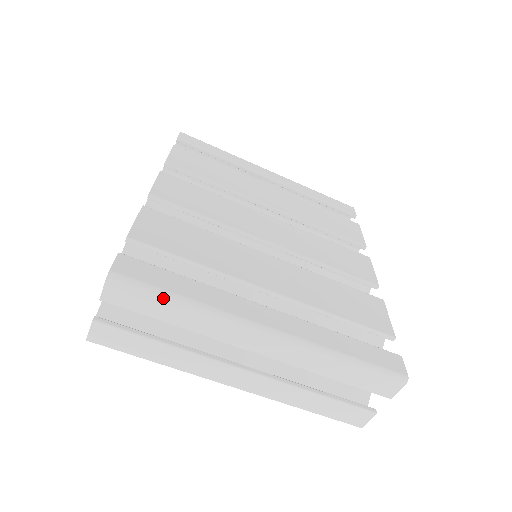
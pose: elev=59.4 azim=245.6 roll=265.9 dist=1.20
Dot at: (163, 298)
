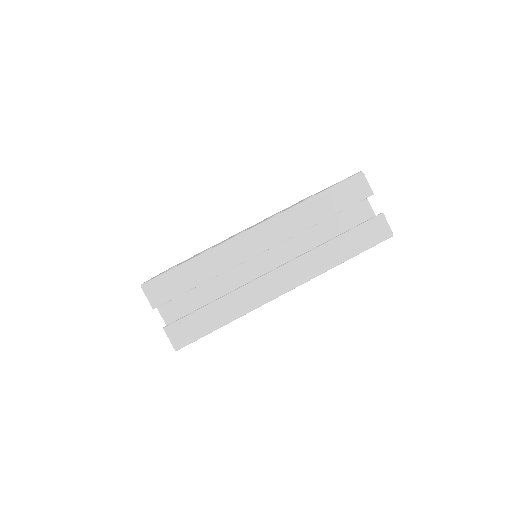
Dot at: (180, 269)
